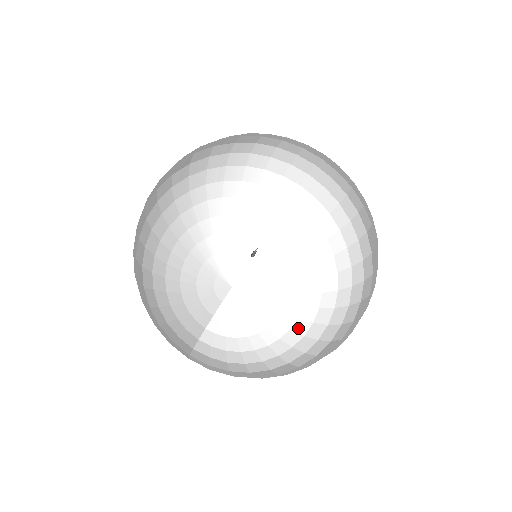
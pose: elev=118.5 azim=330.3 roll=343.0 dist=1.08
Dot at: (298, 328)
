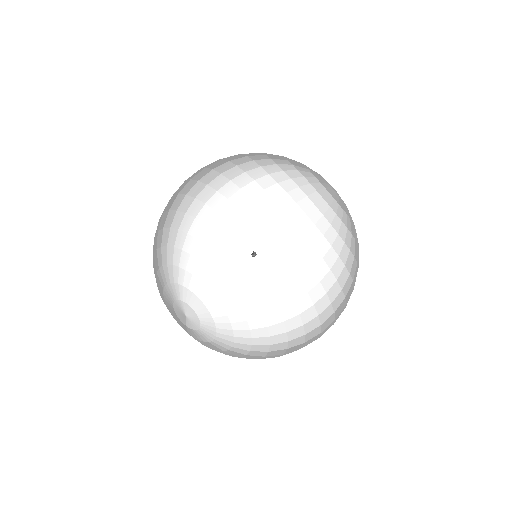
Dot at: (259, 342)
